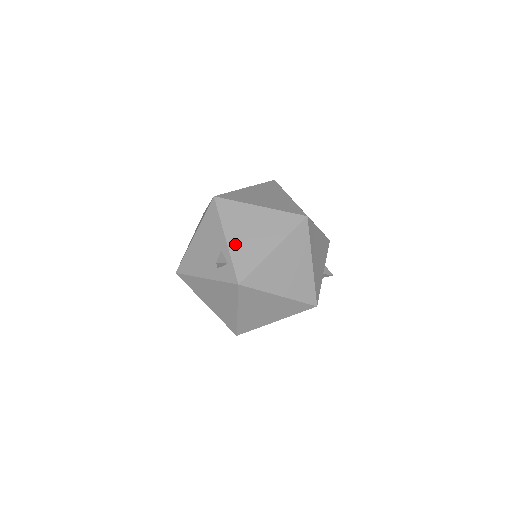
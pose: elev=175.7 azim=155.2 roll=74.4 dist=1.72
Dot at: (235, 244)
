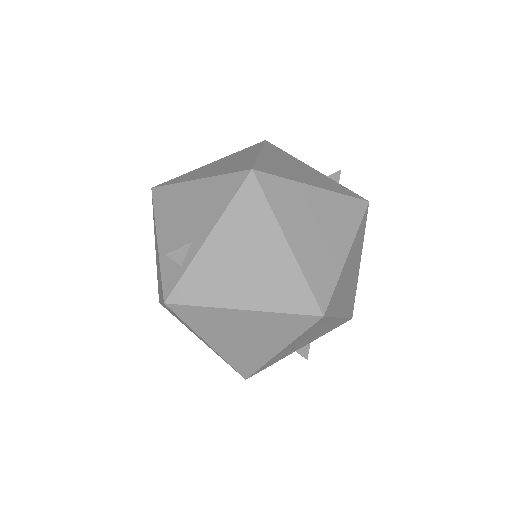
Dot at: (210, 255)
